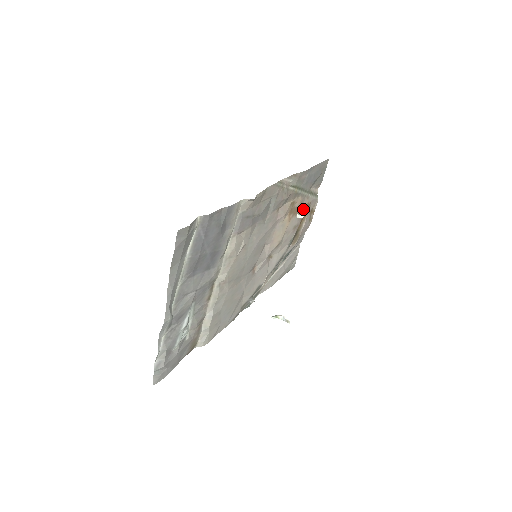
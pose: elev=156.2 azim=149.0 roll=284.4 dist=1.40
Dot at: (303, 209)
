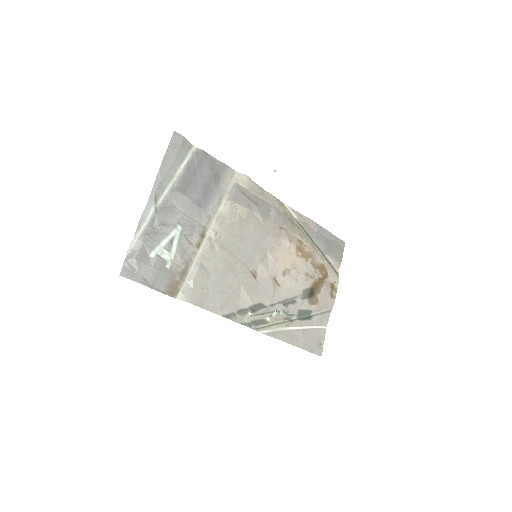
Dot at: (317, 266)
